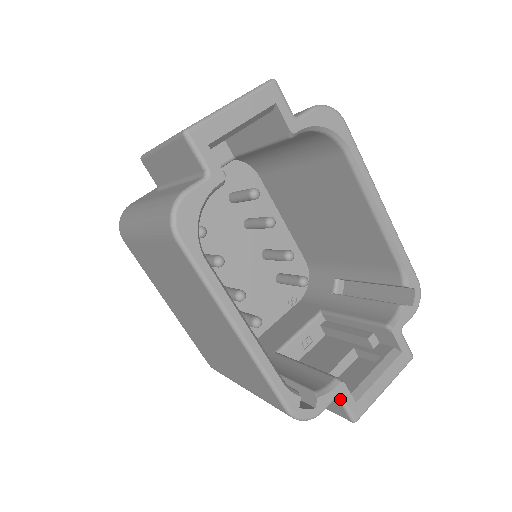
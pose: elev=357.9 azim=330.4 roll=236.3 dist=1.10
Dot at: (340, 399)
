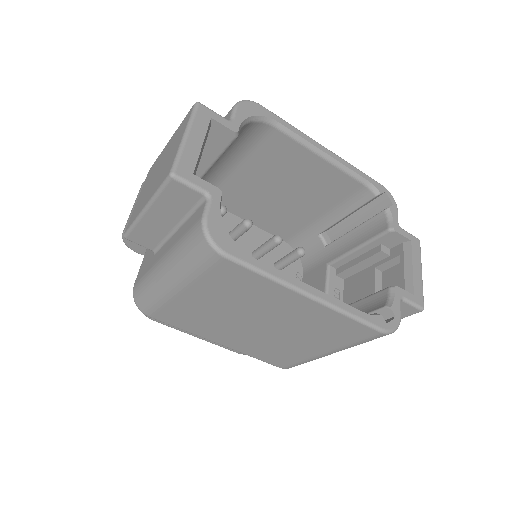
Dot at: (403, 300)
